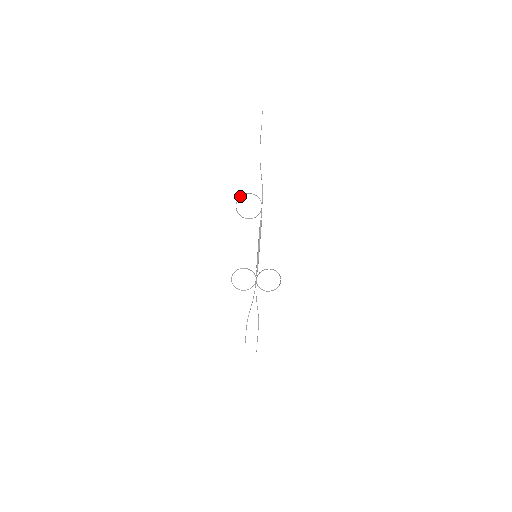
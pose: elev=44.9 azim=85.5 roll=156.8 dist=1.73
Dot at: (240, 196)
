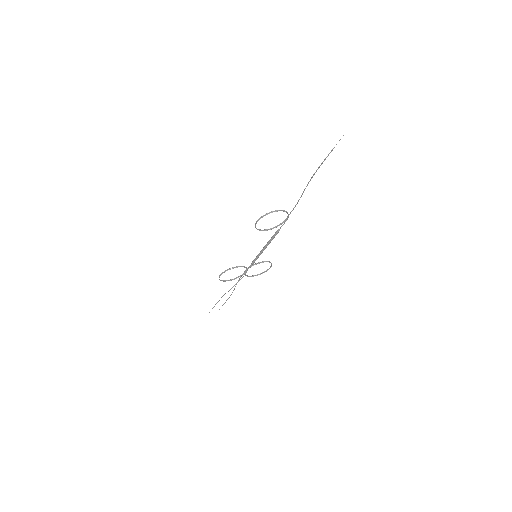
Dot at: (267, 214)
